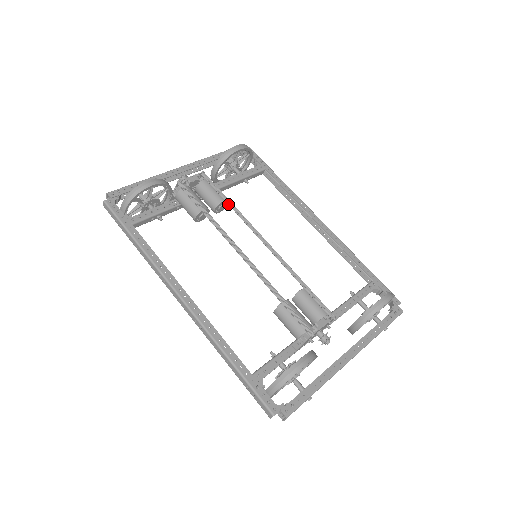
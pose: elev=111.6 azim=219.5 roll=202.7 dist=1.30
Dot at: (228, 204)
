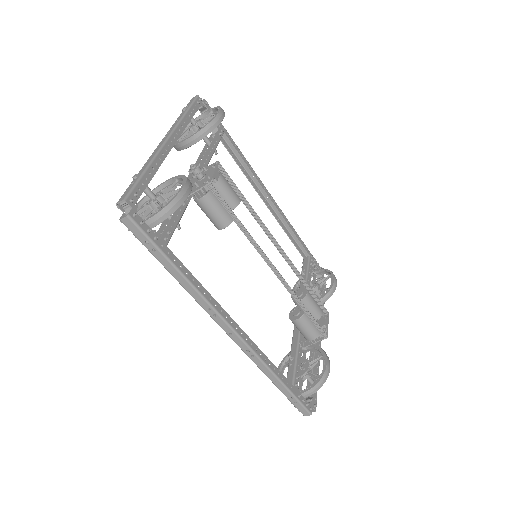
Dot at: (247, 206)
